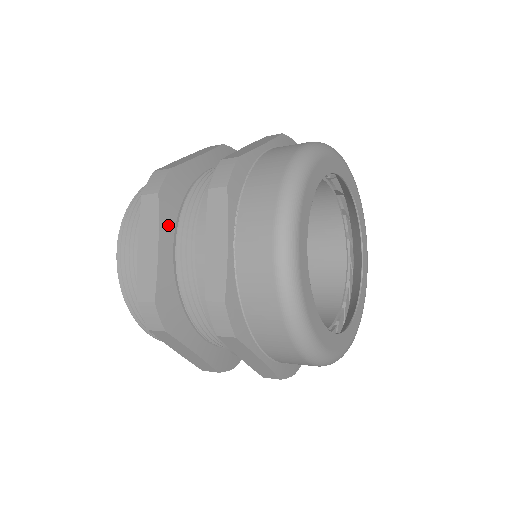
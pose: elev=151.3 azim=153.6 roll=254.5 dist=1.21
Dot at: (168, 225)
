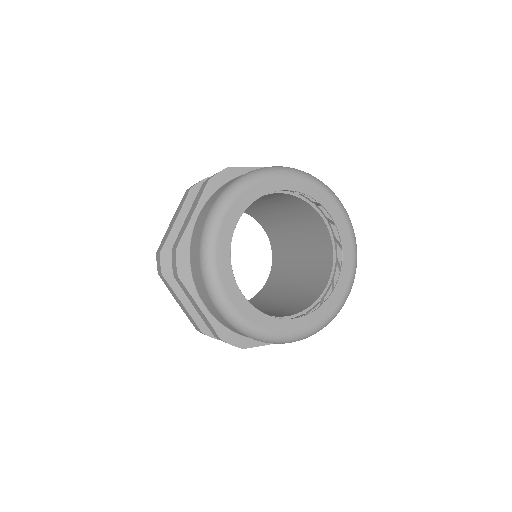
Dot at: (180, 287)
